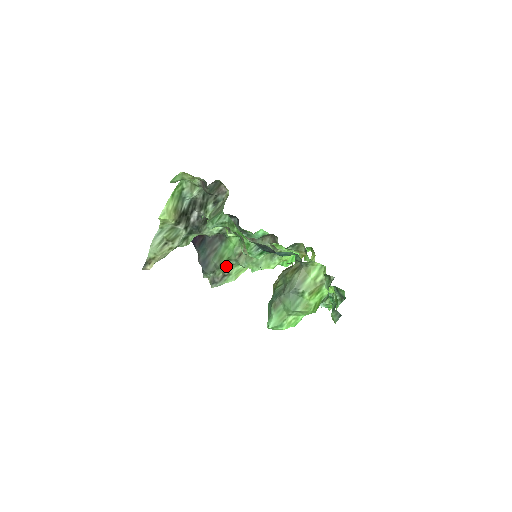
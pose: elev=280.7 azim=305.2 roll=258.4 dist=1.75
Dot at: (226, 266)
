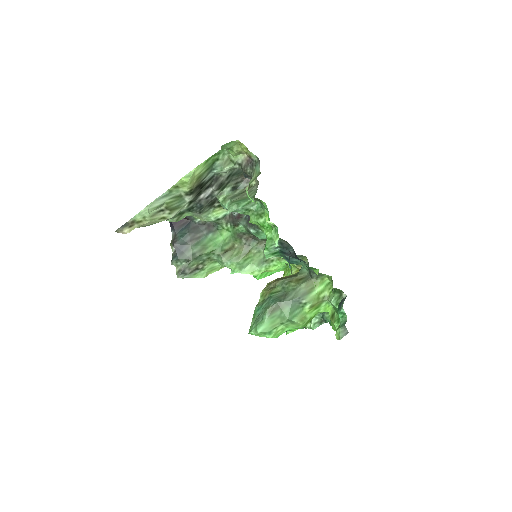
Dot at: (205, 259)
